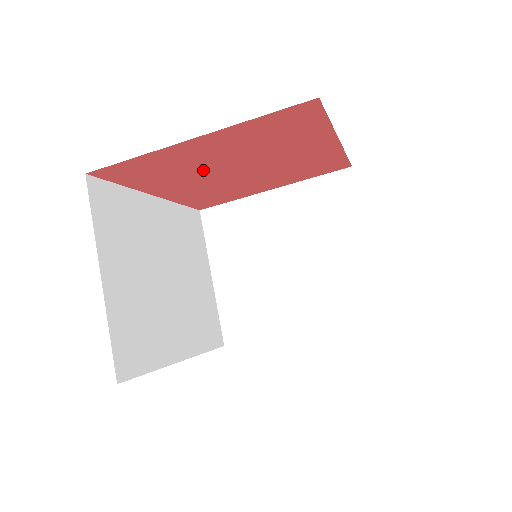
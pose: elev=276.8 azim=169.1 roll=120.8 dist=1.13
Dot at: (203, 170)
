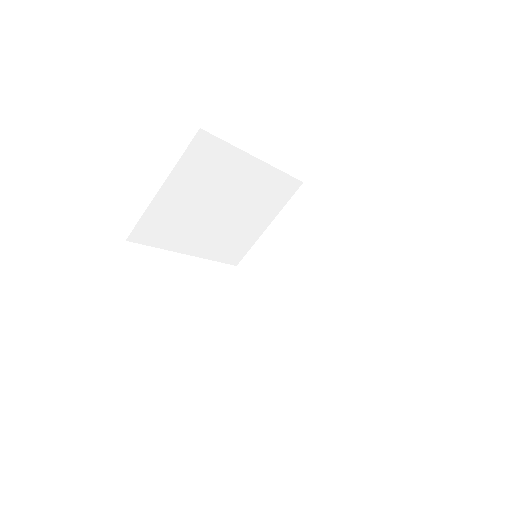
Dot at: occluded
